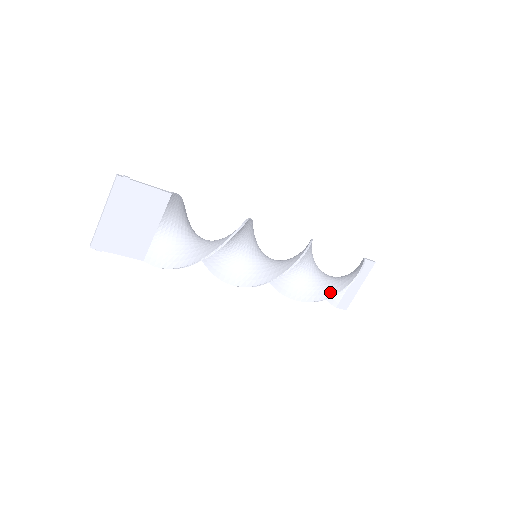
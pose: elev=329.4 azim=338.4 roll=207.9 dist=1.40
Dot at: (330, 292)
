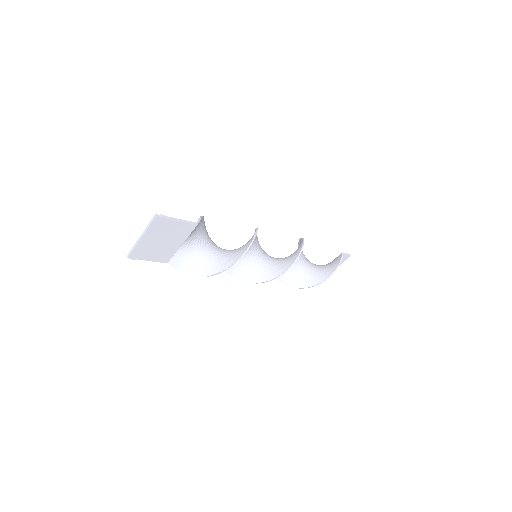
Dot at: (309, 283)
